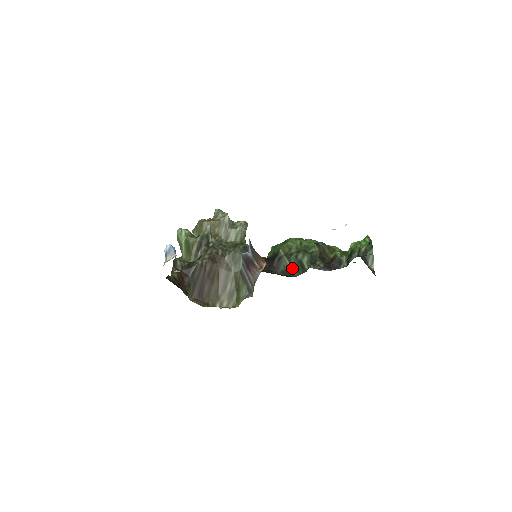
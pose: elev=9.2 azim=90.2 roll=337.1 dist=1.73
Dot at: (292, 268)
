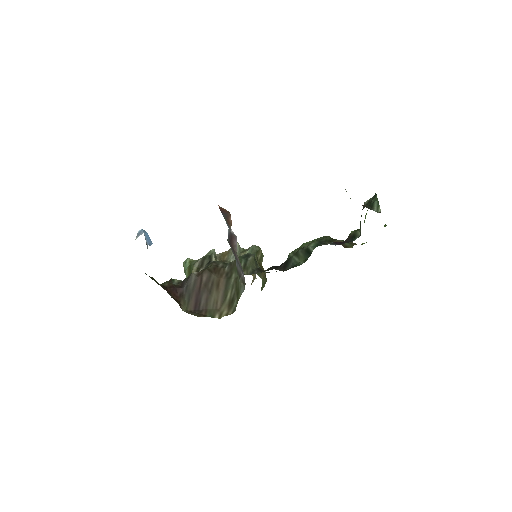
Dot at: (300, 260)
